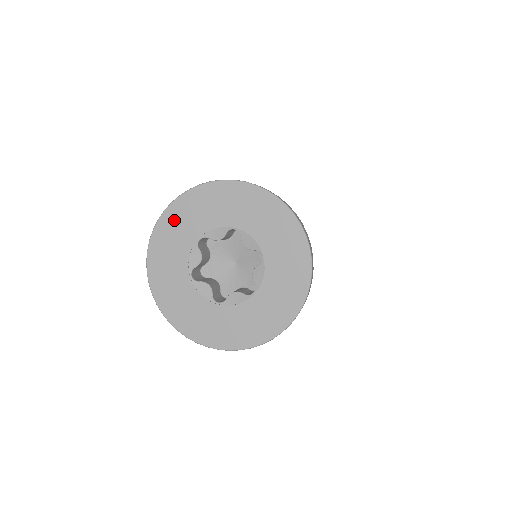
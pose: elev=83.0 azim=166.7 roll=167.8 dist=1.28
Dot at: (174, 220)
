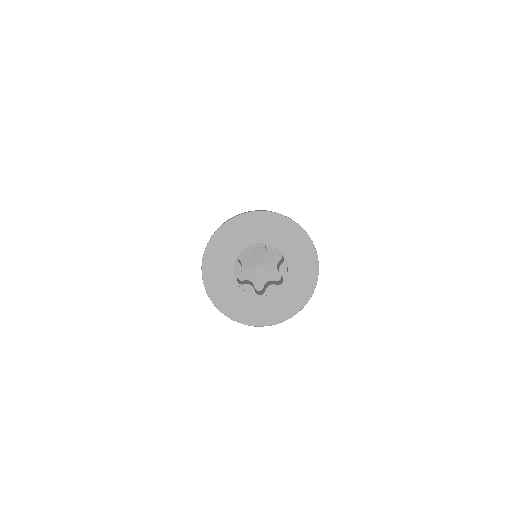
Dot at: (259, 221)
